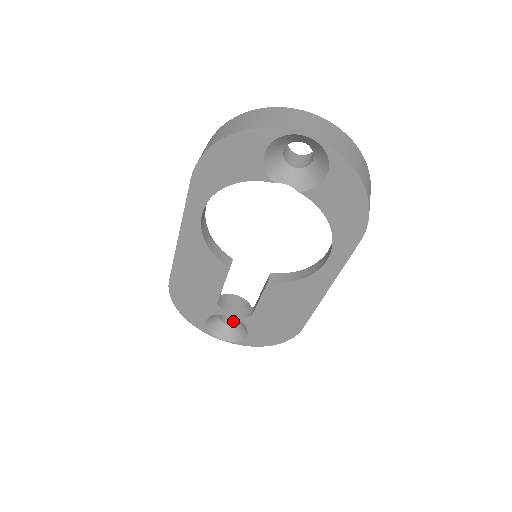
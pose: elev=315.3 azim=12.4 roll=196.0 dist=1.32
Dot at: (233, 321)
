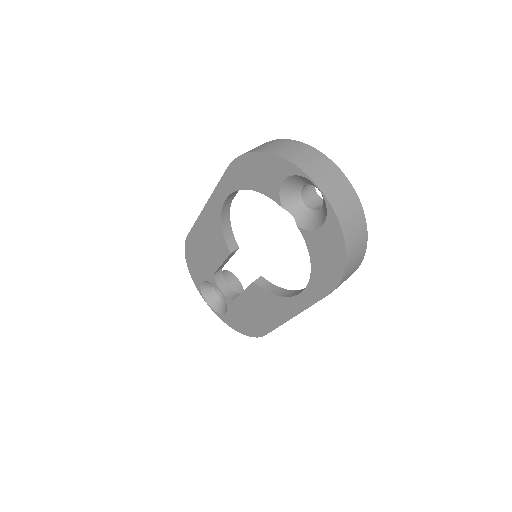
Dot at: occluded
